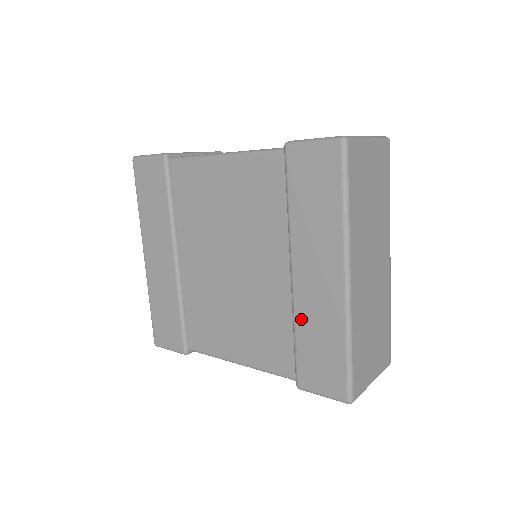
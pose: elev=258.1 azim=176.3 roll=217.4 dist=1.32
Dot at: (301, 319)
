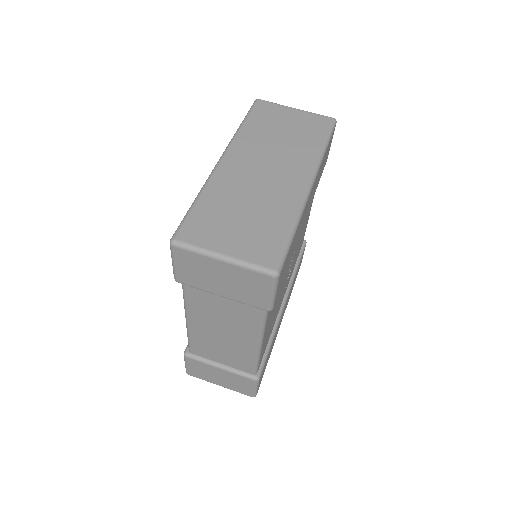
Dot at: occluded
